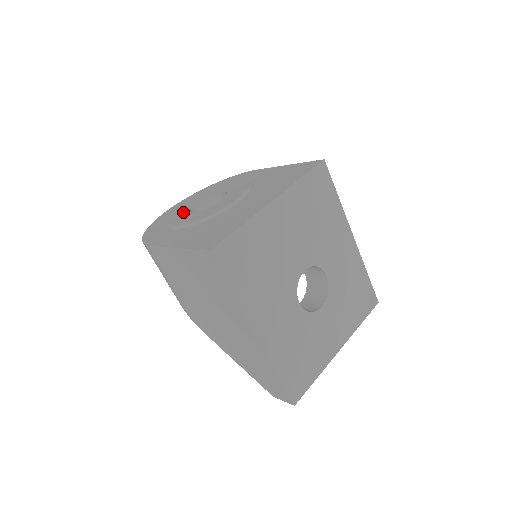
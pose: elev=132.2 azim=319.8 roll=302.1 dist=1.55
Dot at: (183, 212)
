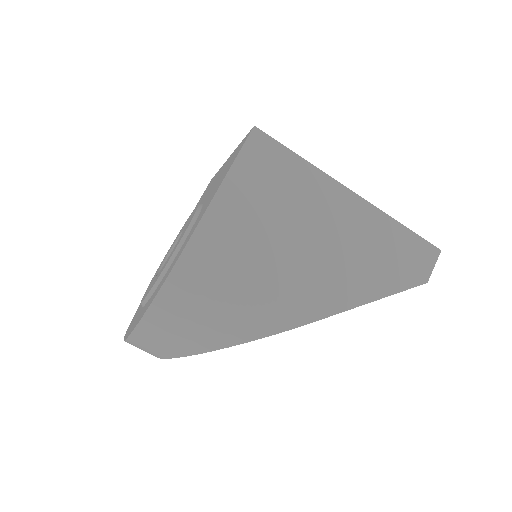
Dot at: (158, 275)
